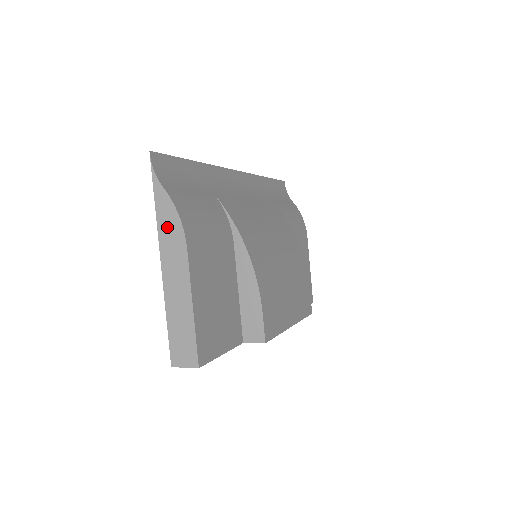
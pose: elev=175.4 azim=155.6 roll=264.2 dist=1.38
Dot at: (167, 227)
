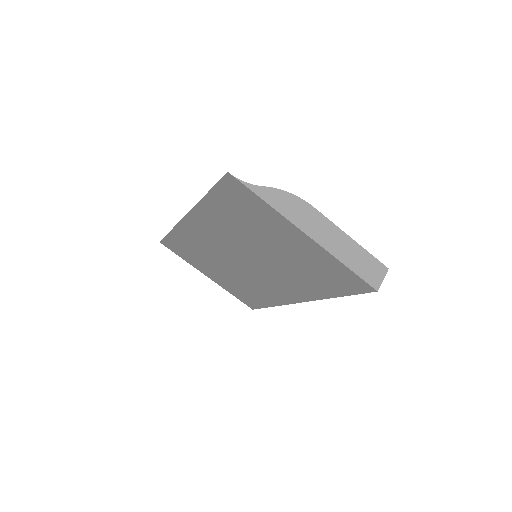
Dot at: (290, 208)
